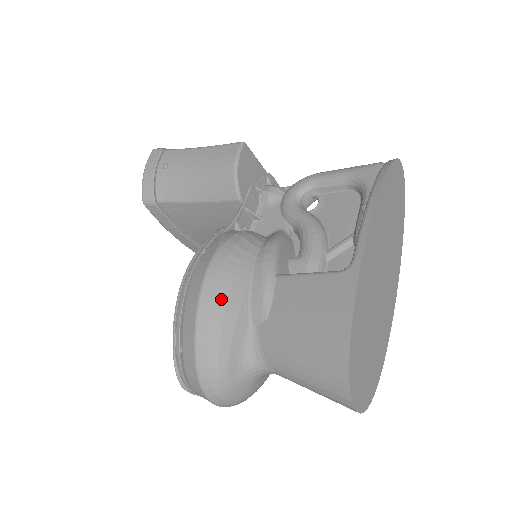
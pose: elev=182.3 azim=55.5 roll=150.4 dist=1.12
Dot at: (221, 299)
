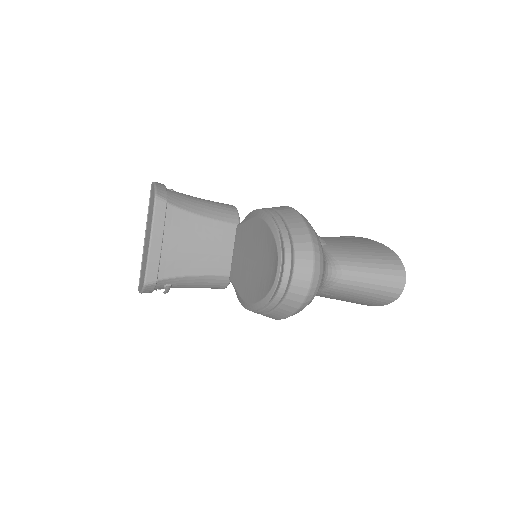
Dot at: occluded
